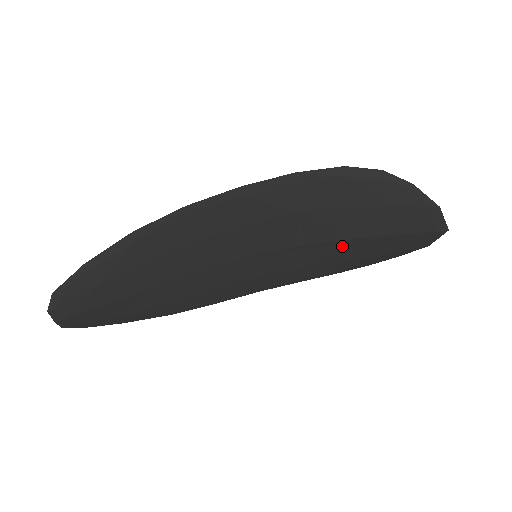
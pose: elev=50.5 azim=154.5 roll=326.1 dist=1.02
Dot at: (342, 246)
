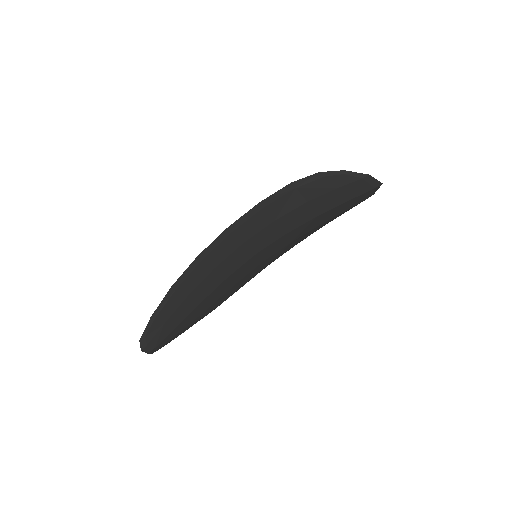
Dot at: (312, 222)
